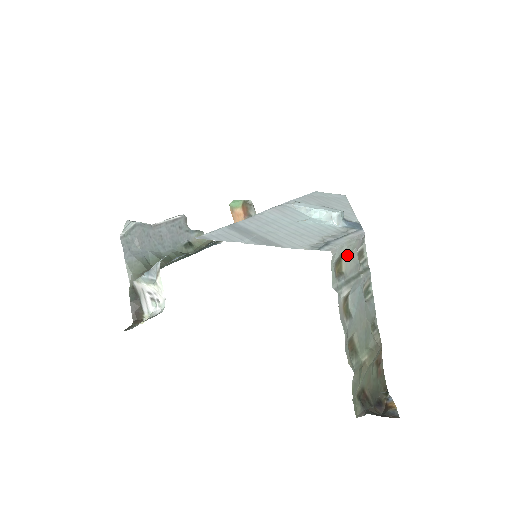
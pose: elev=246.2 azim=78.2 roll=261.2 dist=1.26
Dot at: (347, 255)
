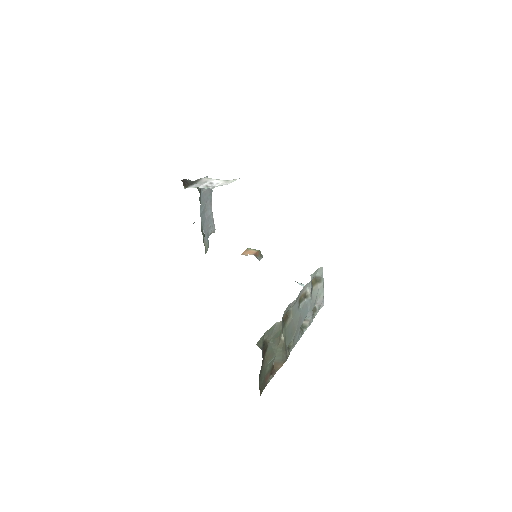
Dot at: (319, 288)
